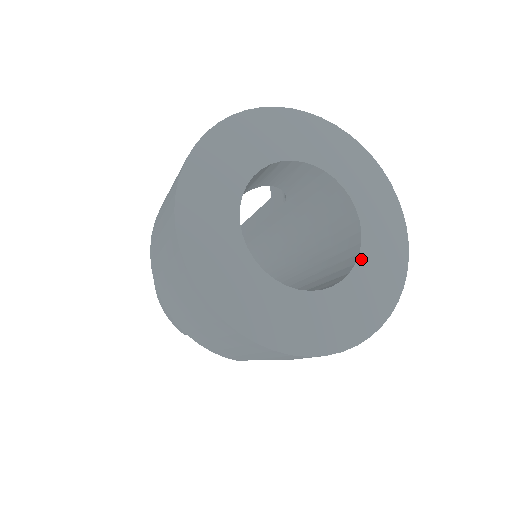
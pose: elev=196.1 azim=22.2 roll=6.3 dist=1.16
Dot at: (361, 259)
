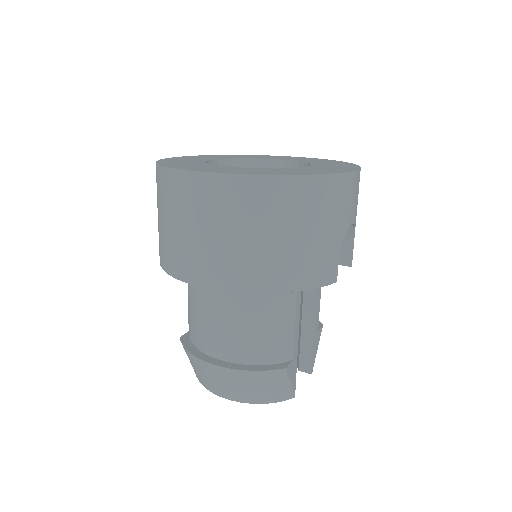
Dot at: (302, 161)
